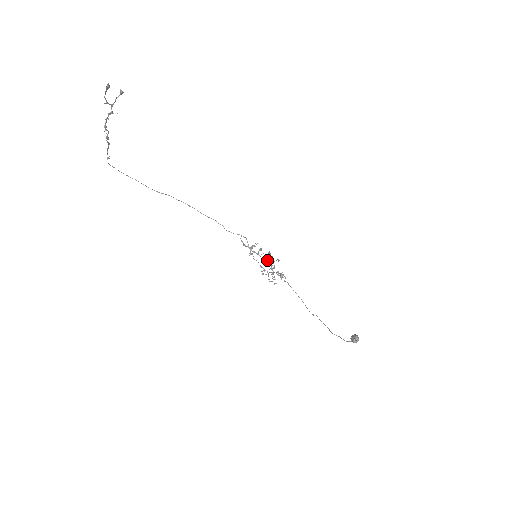
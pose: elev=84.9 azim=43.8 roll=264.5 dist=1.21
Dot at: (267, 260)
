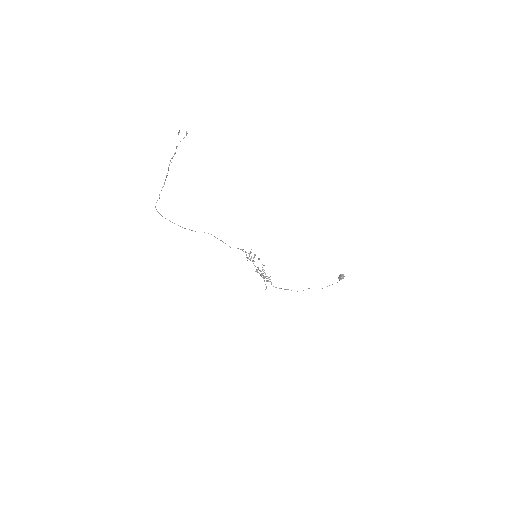
Dot at: (258, 267)
